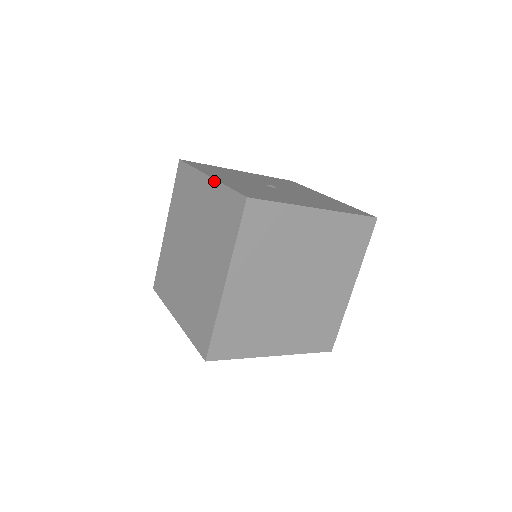
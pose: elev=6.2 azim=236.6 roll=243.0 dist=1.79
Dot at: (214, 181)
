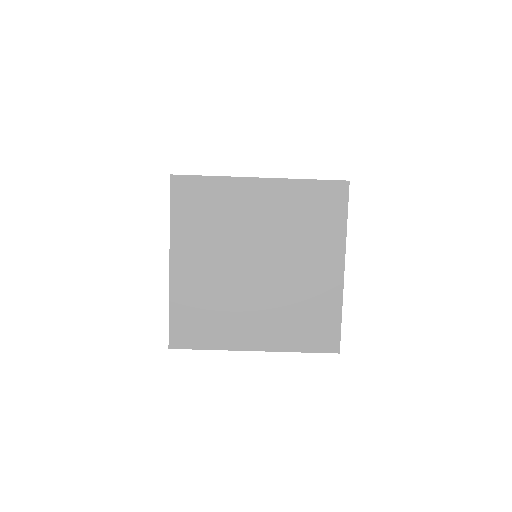
Dot at: occluded
